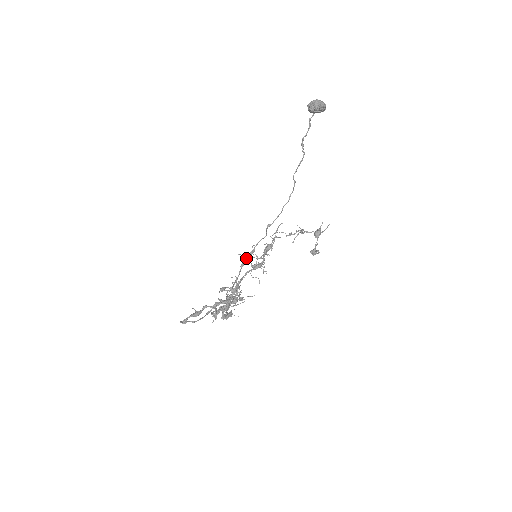
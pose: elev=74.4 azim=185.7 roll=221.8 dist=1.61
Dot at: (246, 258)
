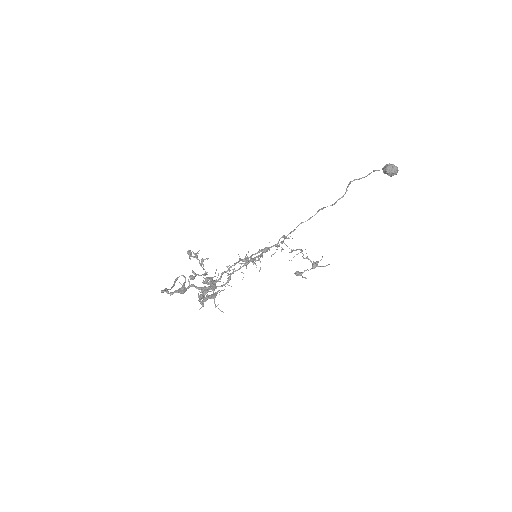
Dot at: occluded
